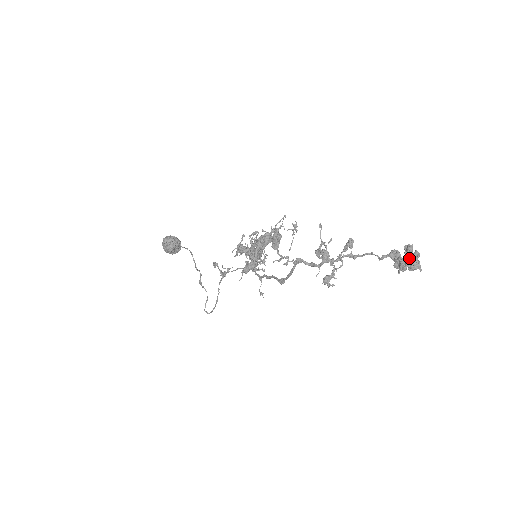
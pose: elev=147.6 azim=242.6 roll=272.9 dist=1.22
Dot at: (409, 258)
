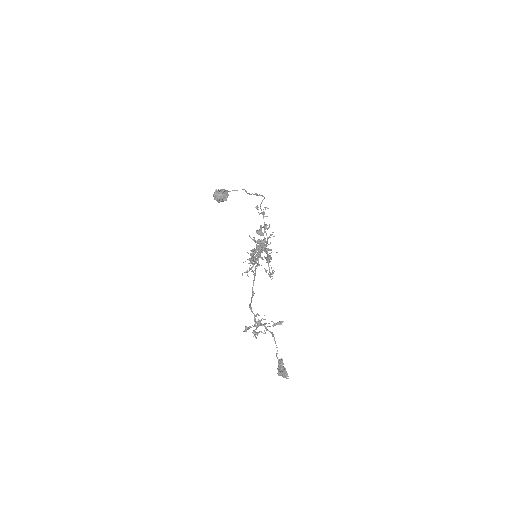
Dot at: (283, 372)
